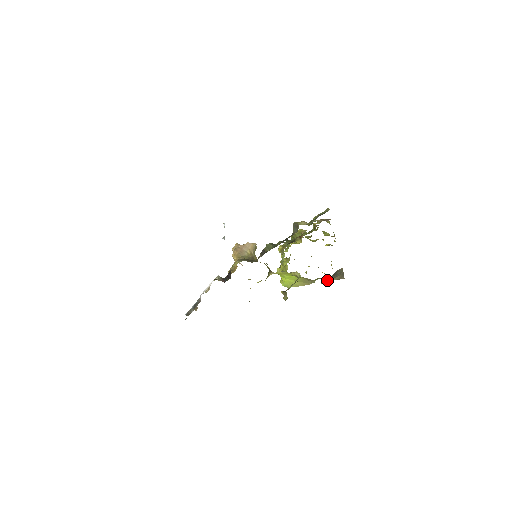
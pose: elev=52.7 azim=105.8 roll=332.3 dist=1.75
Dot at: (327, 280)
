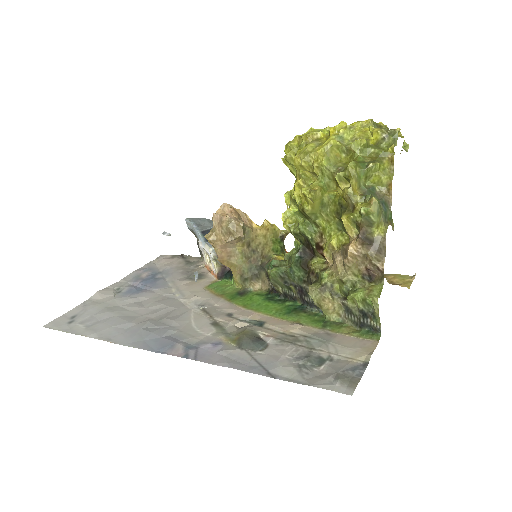
Dot at: occluded
